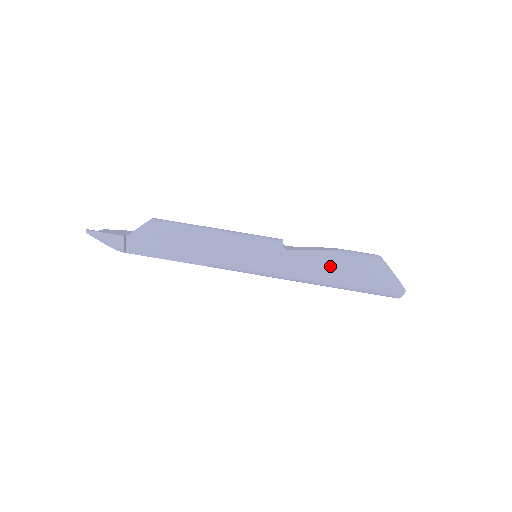
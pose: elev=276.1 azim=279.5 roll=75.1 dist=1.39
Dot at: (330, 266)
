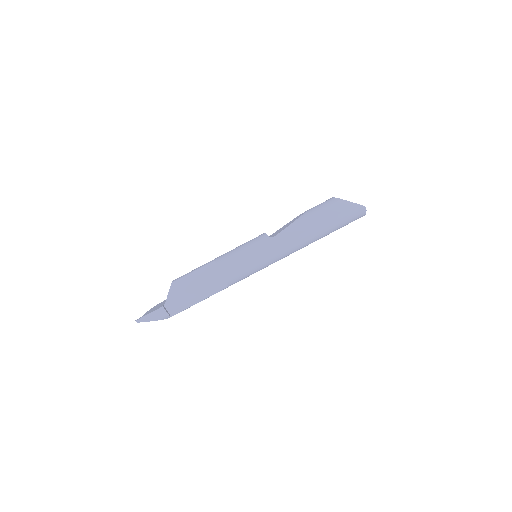
Dot at: (307, 227)
